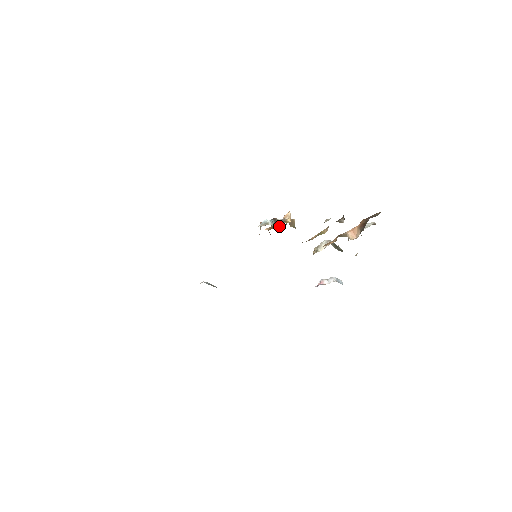
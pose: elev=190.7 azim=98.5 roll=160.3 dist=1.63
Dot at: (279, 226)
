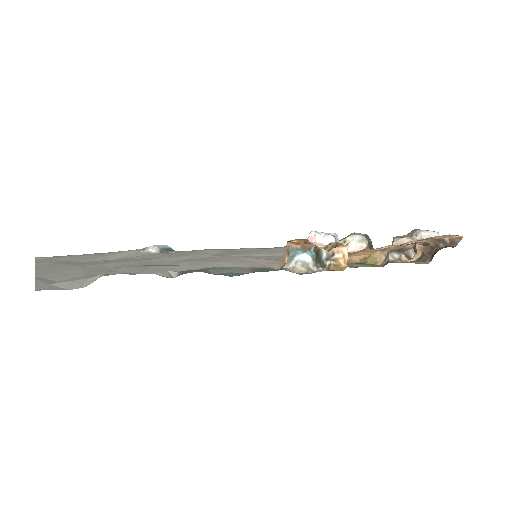
Dot at: (322, 265)
